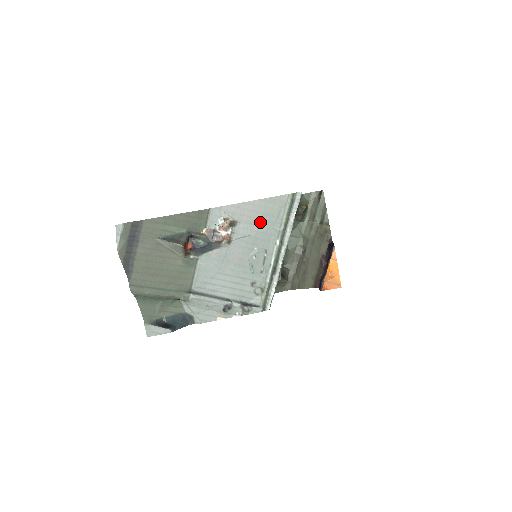
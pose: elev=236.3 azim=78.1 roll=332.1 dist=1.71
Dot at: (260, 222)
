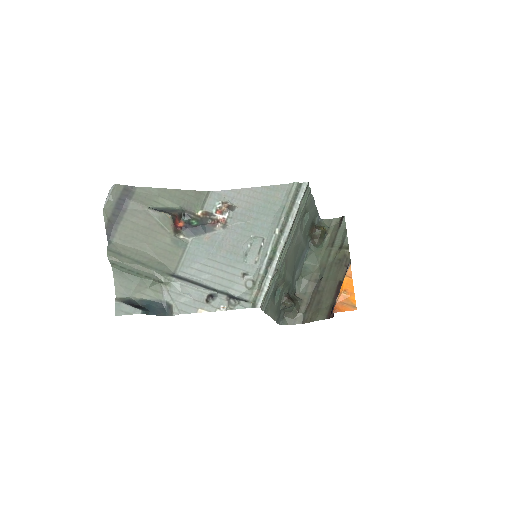
Dot at: (260, 209)
